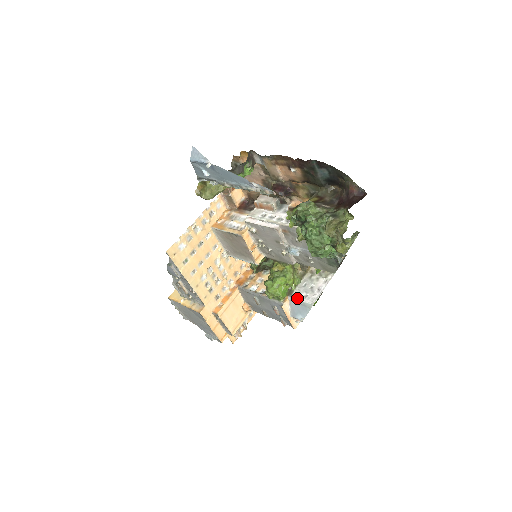
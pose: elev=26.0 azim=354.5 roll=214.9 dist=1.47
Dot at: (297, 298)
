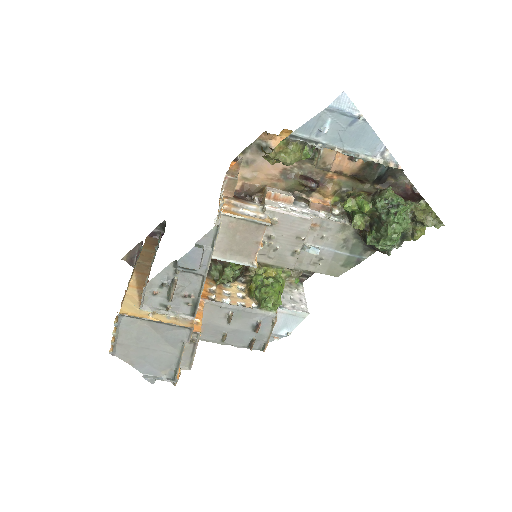
Dot at: (288, 308)
